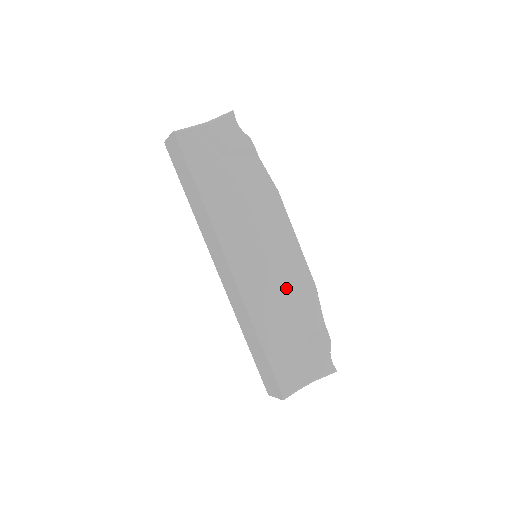
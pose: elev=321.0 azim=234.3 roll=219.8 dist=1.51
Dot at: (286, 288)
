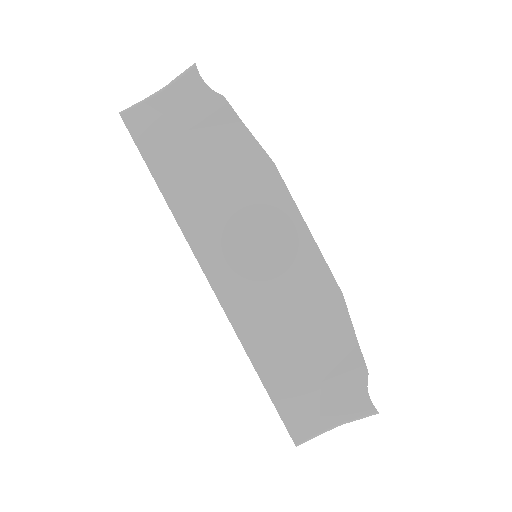
Dot at: (293, 300)
